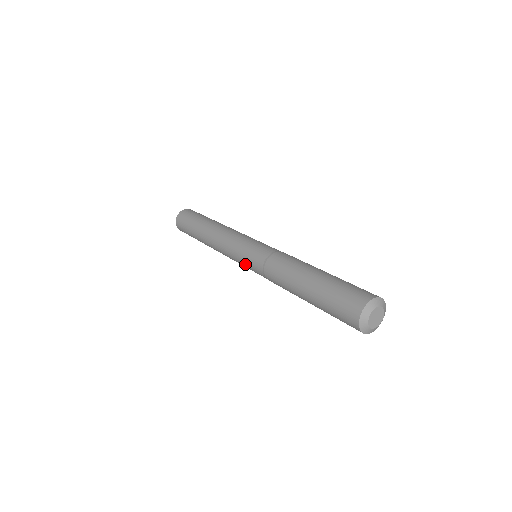
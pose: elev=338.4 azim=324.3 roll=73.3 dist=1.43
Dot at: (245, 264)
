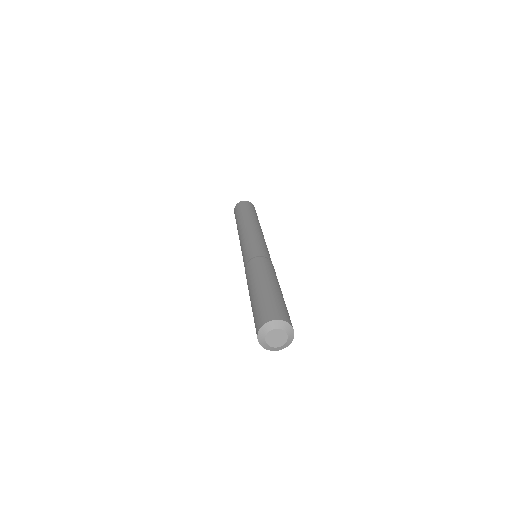
Dot at: (243, 253)
